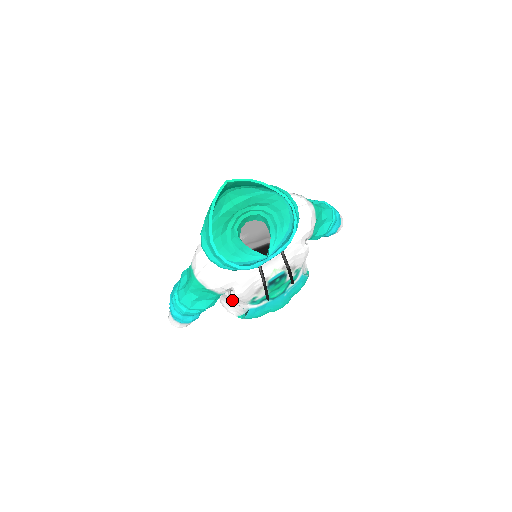
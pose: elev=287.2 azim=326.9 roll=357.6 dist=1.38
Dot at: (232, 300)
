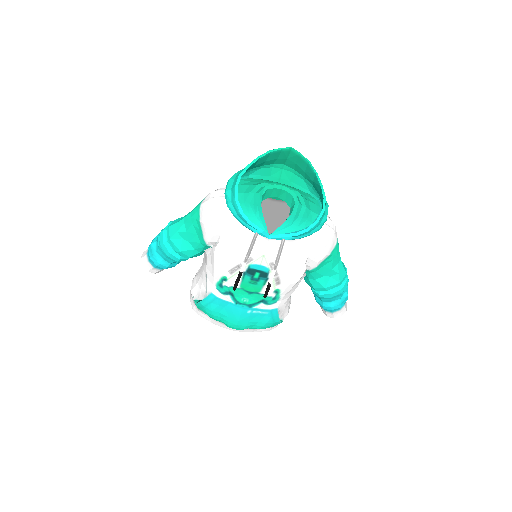
Dot at: (206, 266)
